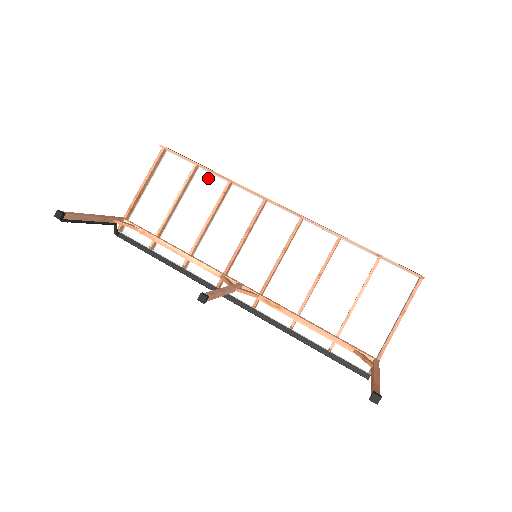
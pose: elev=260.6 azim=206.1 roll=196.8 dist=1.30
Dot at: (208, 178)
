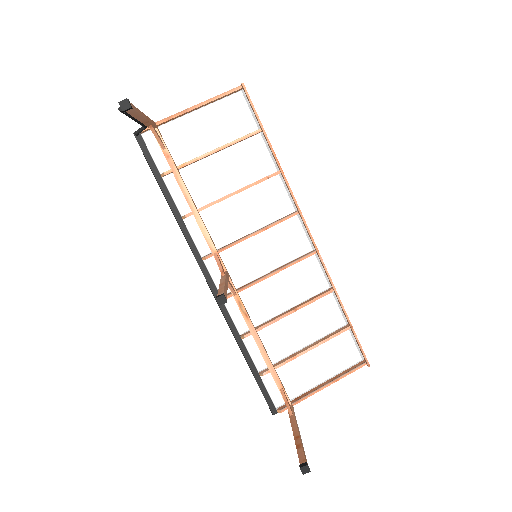
Dot at: (262, 150)
